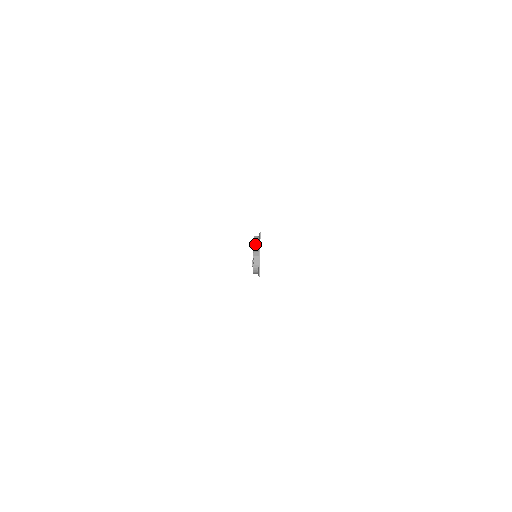
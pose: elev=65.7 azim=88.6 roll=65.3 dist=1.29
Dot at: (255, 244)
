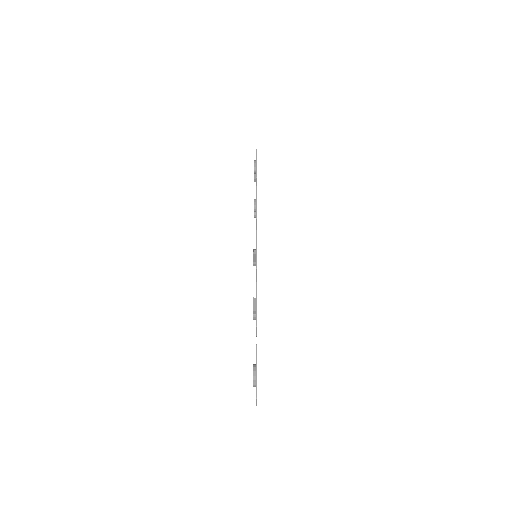
Dot at: (254, 381)
